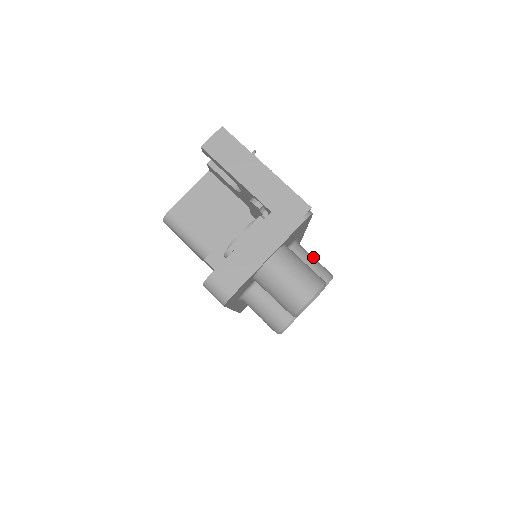
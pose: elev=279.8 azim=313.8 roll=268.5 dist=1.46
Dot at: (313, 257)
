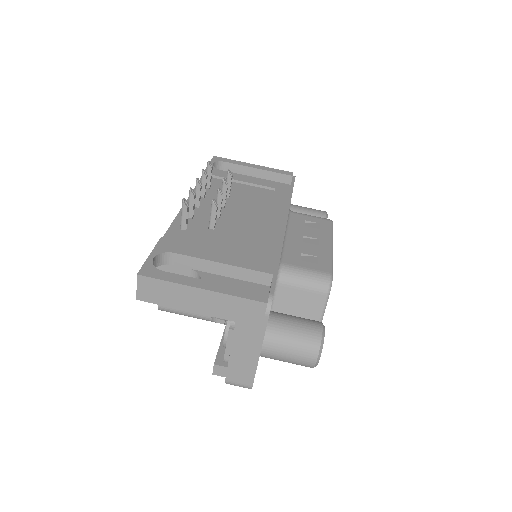
Dot at: (303, 271)
